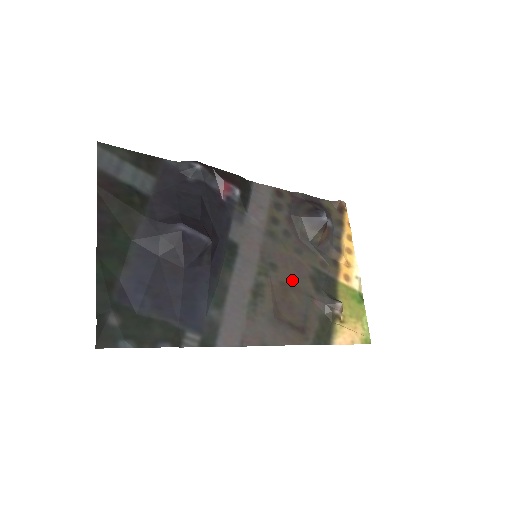
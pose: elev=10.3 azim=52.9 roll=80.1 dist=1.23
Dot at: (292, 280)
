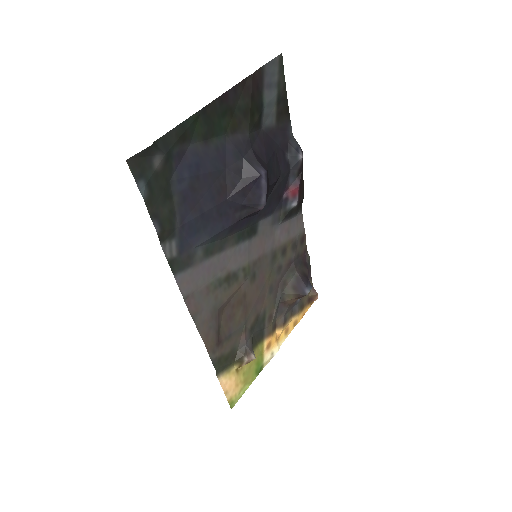
Dot at: (250, 301)
